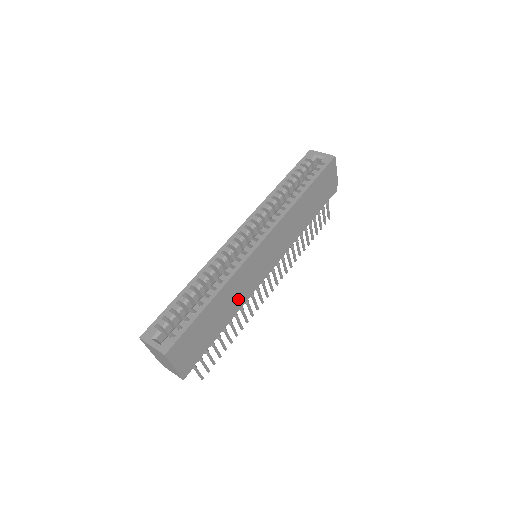
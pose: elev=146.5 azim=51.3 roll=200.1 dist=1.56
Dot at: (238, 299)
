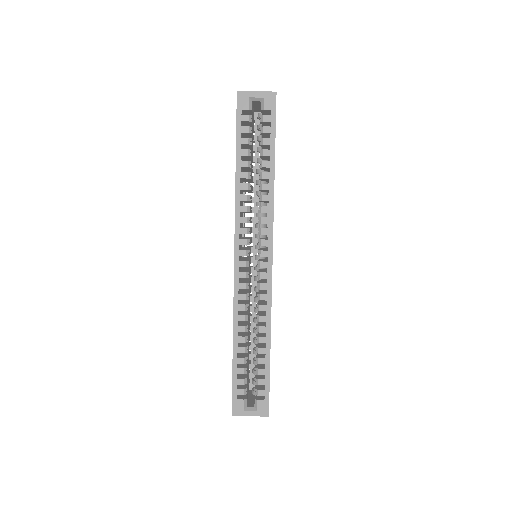
Dot at: occluded
